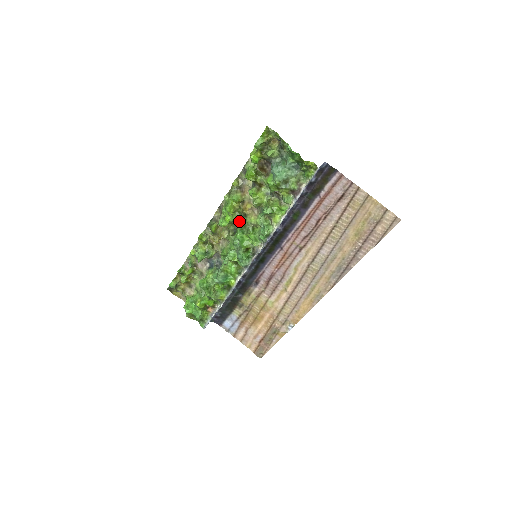
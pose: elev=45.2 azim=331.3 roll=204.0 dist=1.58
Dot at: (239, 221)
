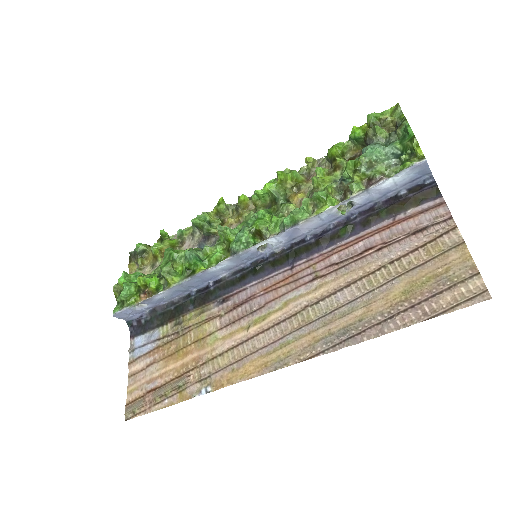
Dot at: (277, 200)
